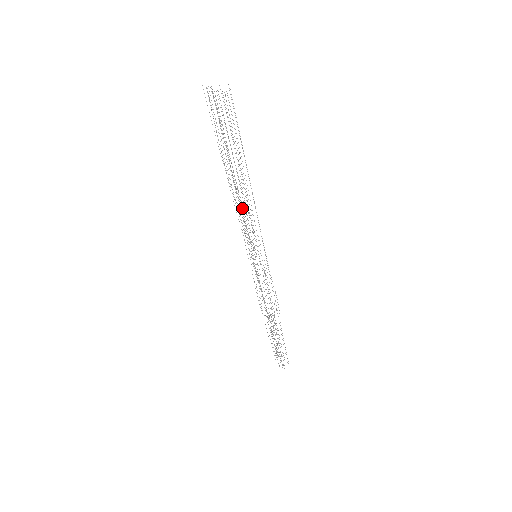
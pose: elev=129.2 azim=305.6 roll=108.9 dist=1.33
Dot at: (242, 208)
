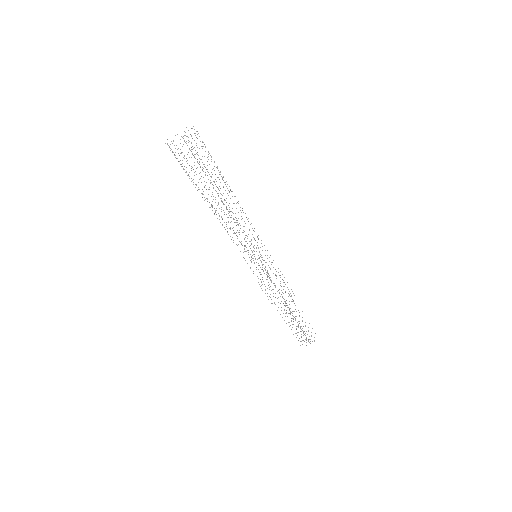
Dot at: (235, 217)
